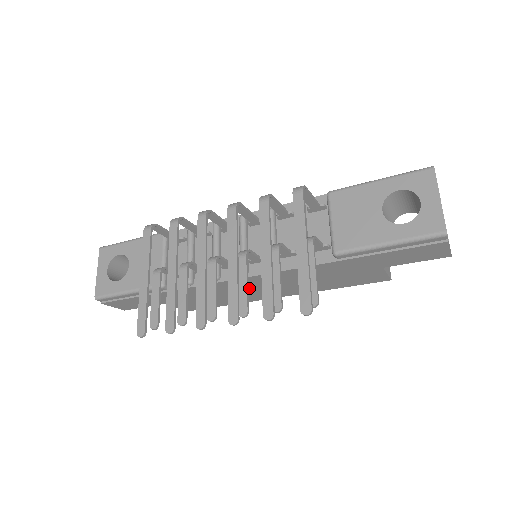
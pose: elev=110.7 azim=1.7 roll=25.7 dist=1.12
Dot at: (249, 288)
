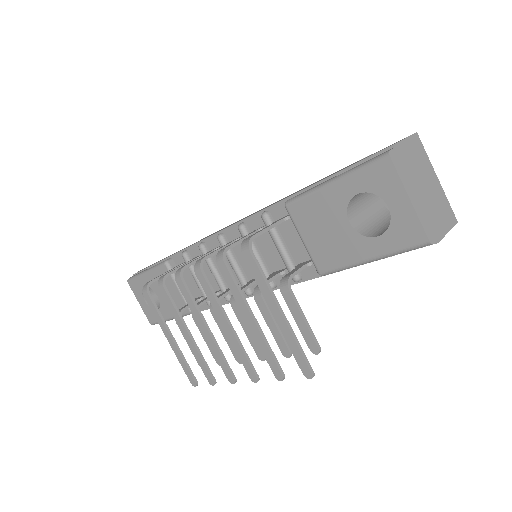
Dot at: occluded
